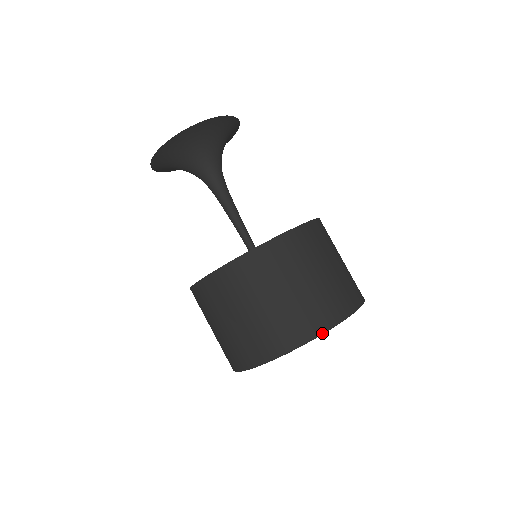
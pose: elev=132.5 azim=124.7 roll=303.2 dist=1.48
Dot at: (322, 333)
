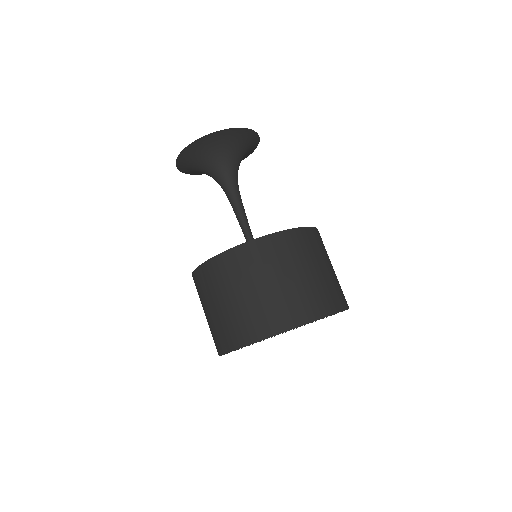
Dot at: (348, 308)
